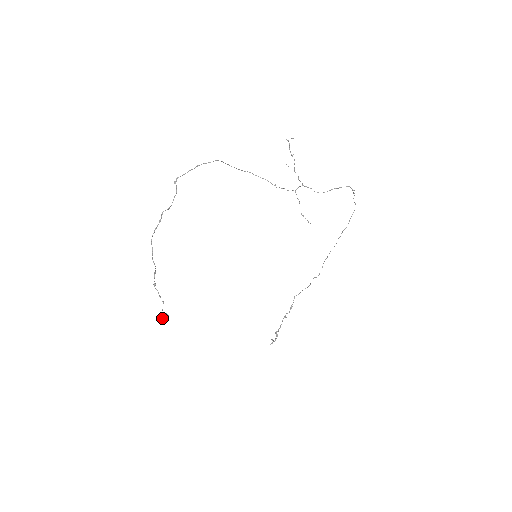
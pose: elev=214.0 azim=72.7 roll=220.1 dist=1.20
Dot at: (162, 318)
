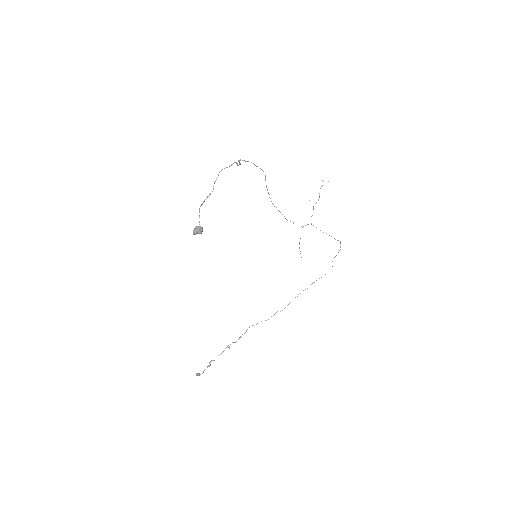
Dot at: (200, 227)
